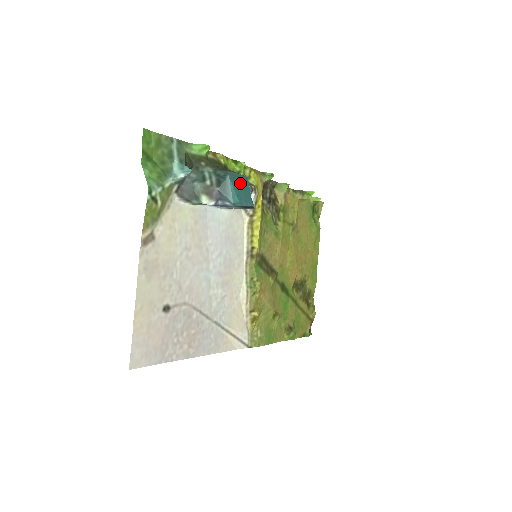
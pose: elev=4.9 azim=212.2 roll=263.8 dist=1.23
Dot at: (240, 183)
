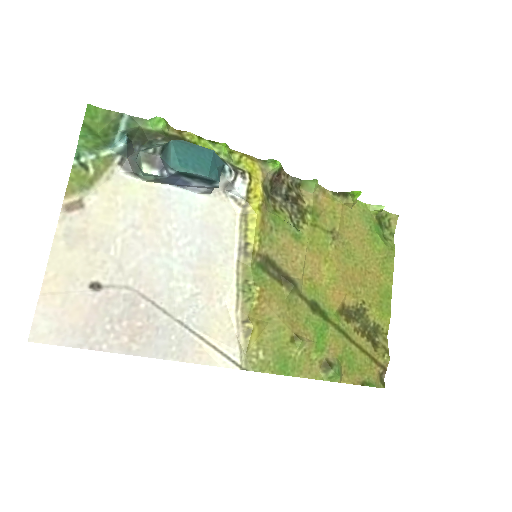
Dot at: (193, 152)
